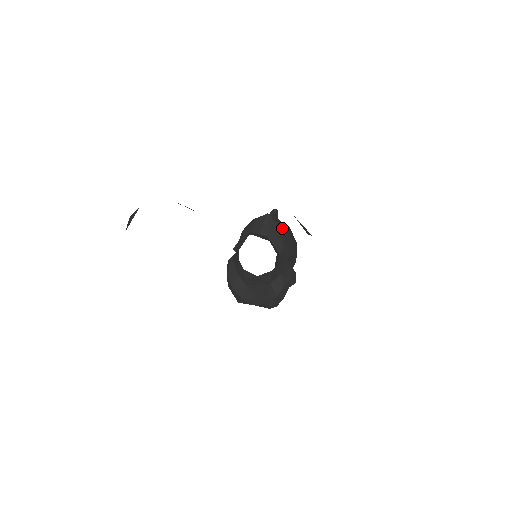
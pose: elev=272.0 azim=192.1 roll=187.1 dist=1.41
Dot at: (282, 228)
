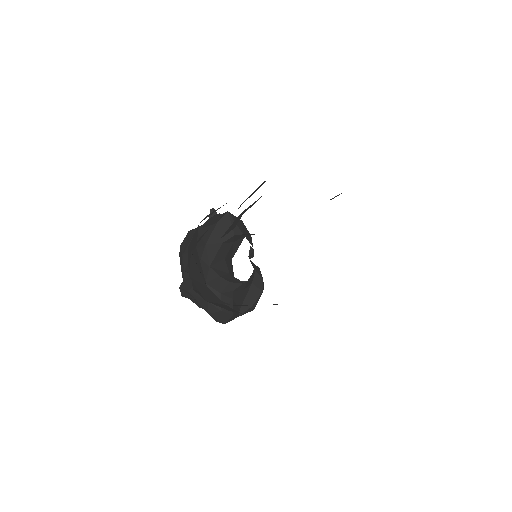
Dot at: occluded
